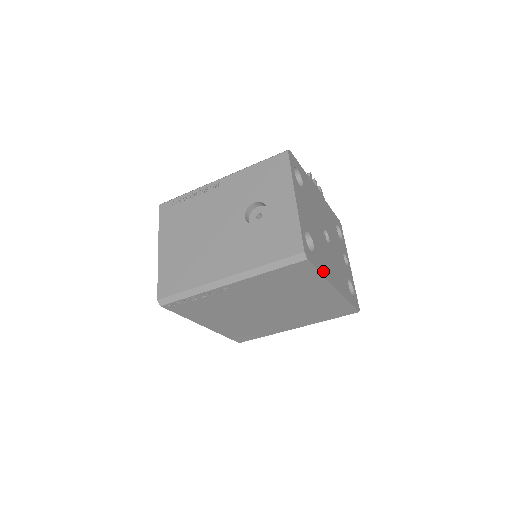
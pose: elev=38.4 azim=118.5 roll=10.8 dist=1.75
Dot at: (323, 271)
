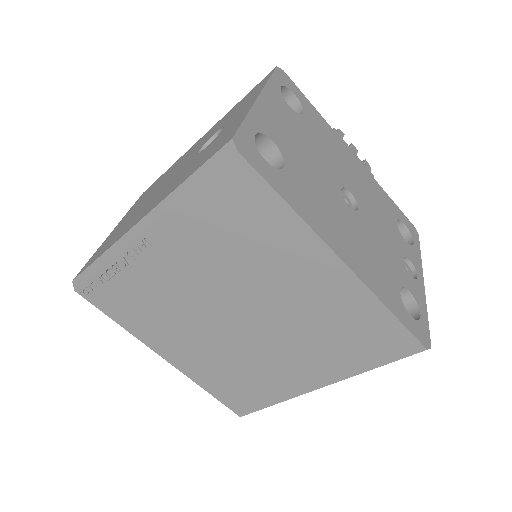
Dot at: (298, 207)
